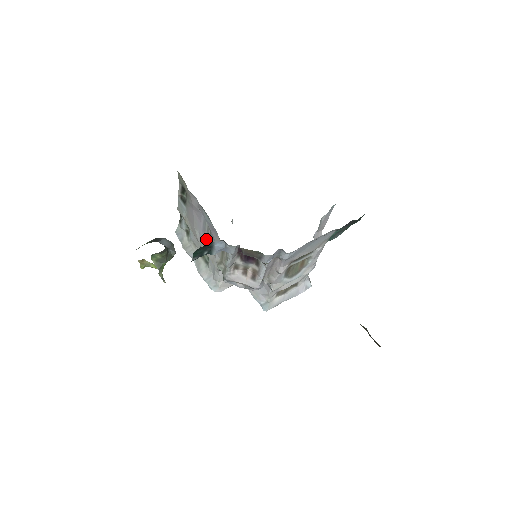
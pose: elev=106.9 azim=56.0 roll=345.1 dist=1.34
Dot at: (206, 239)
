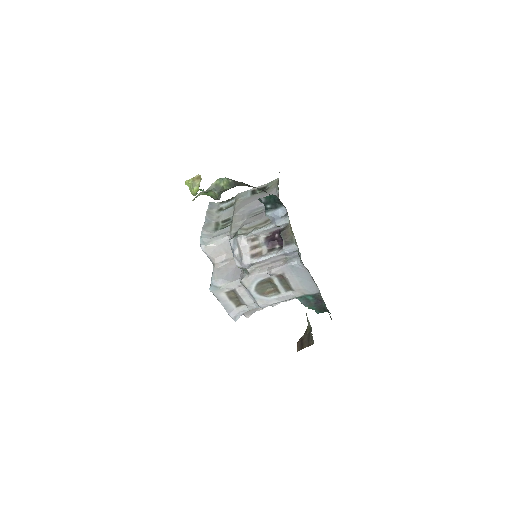
Dot at: (247, 215)
